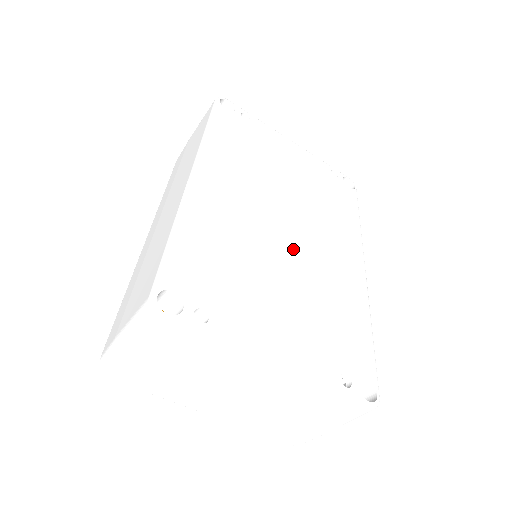
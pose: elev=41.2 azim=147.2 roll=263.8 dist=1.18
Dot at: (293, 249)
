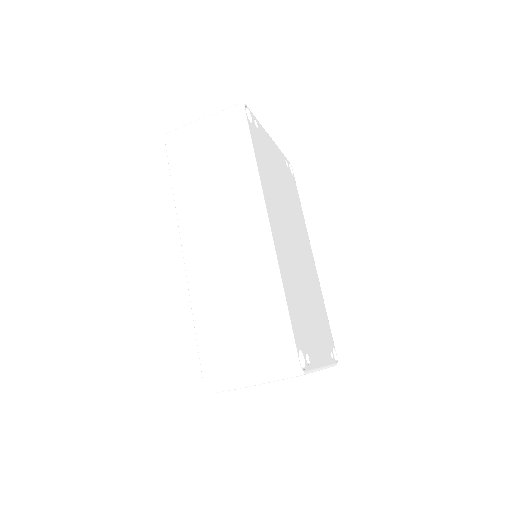
Dot at: (302, 267)
